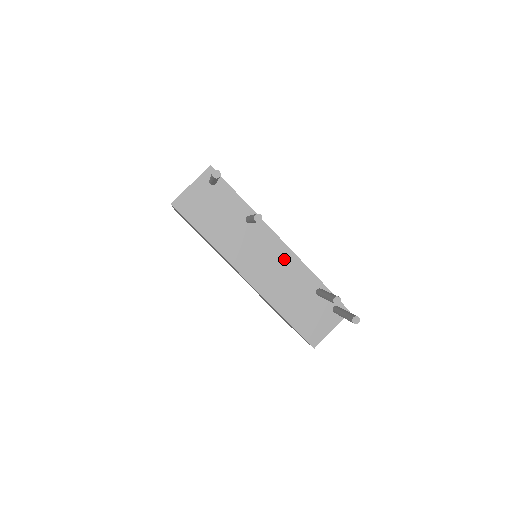
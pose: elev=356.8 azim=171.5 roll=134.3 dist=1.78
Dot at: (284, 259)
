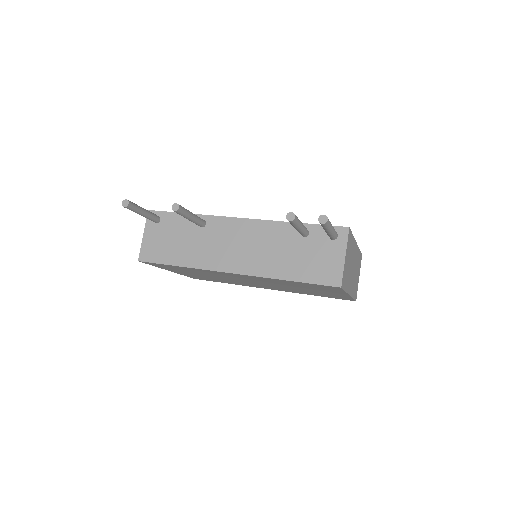
Dot at: (253, 231)
